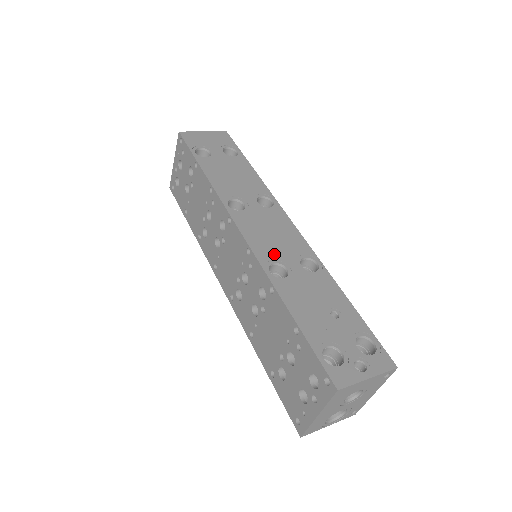
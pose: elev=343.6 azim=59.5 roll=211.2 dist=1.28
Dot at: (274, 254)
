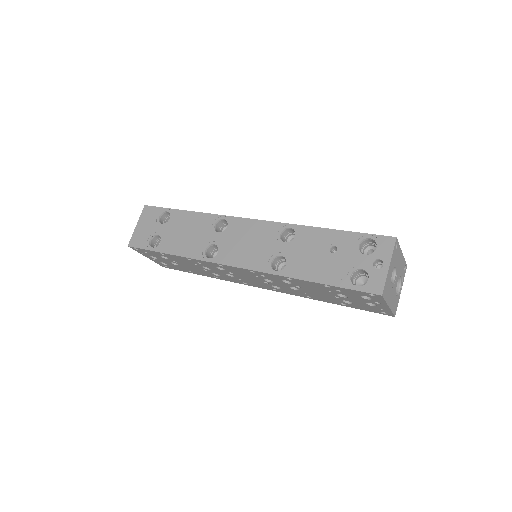
Dot at: (265, 256)
